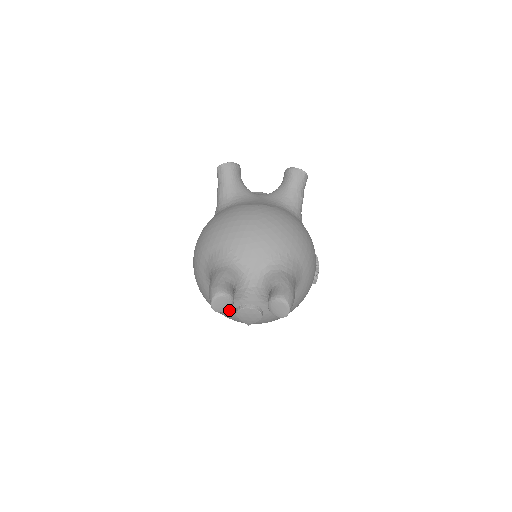
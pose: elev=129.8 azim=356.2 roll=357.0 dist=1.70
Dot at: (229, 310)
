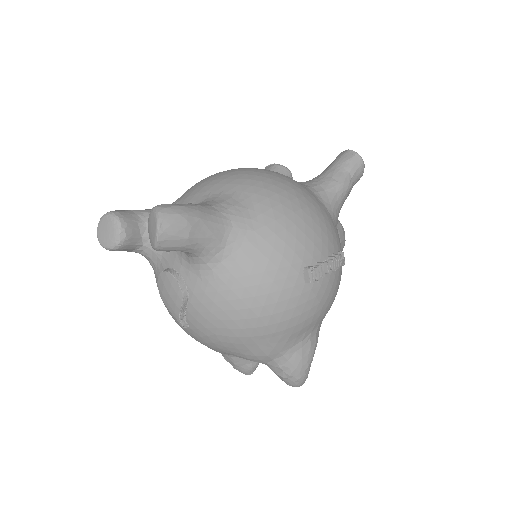
Dot at: occluded
